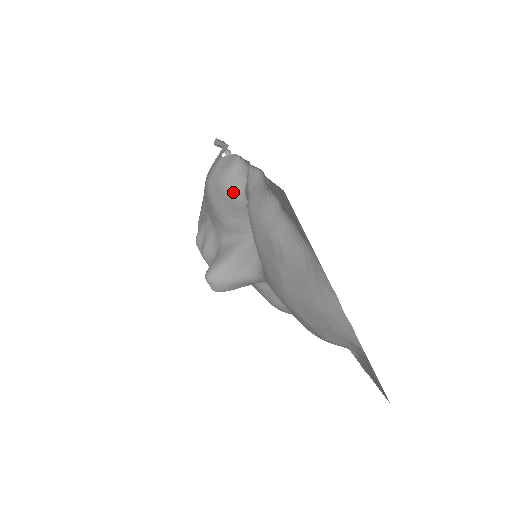
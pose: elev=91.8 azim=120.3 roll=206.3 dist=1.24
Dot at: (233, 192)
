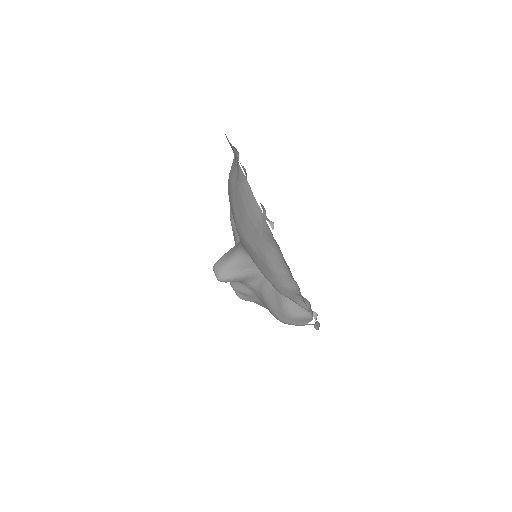
Dot at: occluded
